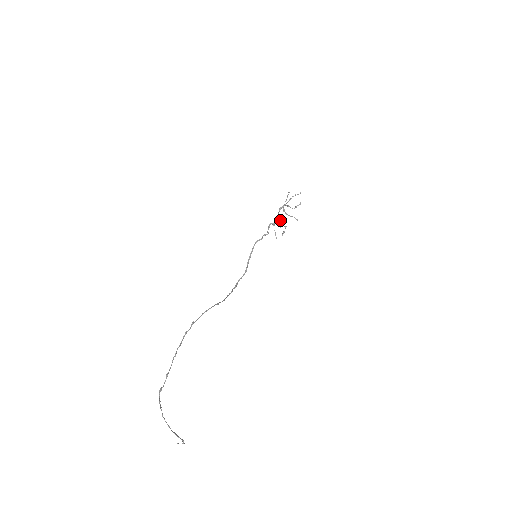
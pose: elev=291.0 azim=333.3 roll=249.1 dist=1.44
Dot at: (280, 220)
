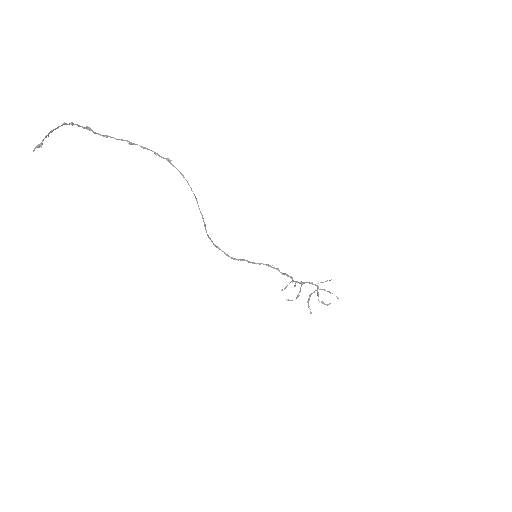
Dot at: (300, 290)
